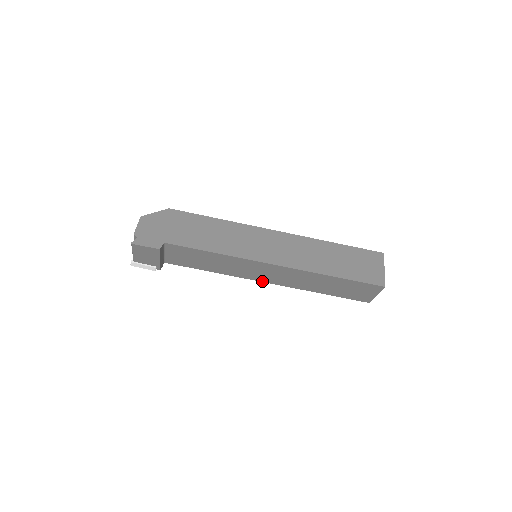
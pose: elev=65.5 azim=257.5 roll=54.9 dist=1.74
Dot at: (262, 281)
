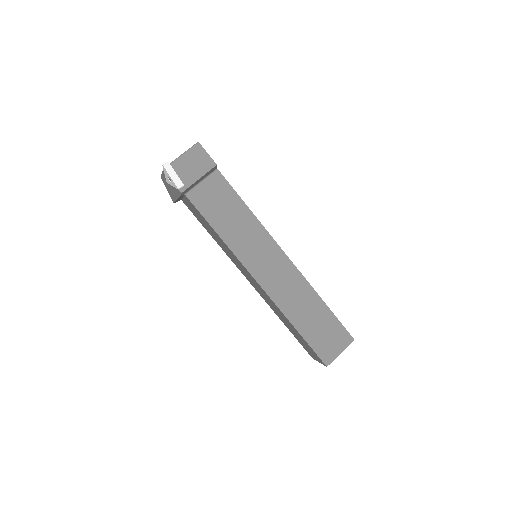
Dot at: (254, 277)
